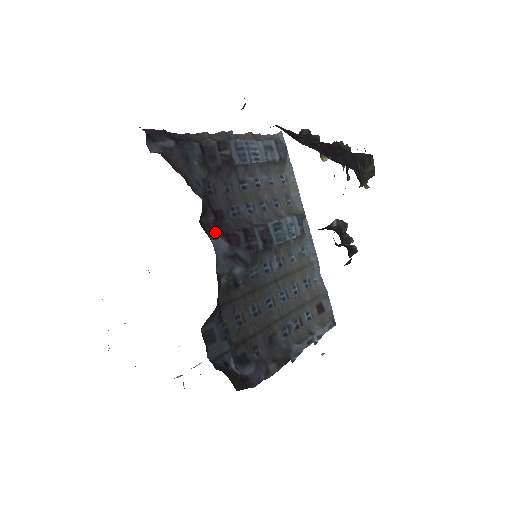
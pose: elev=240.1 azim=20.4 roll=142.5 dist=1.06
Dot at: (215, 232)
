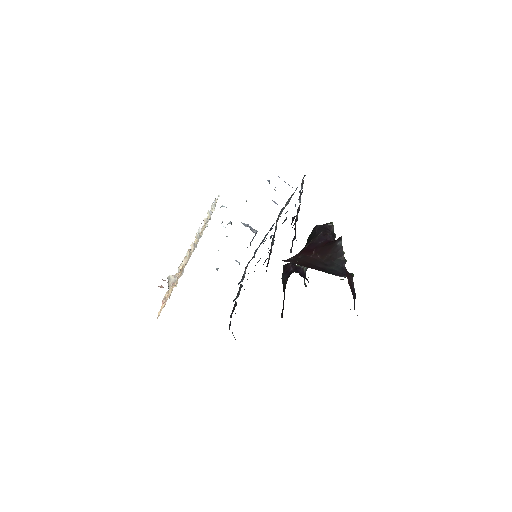
Dot at: occluded
